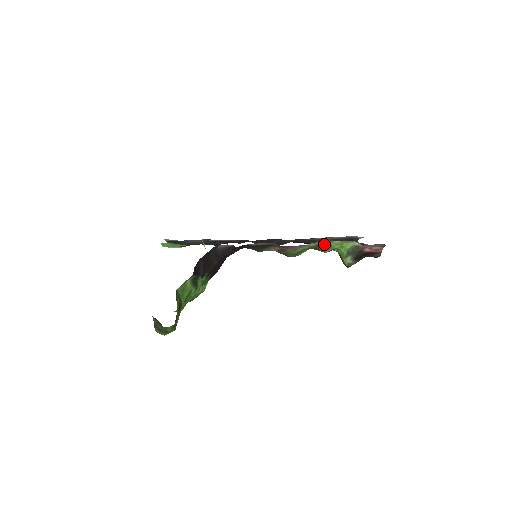
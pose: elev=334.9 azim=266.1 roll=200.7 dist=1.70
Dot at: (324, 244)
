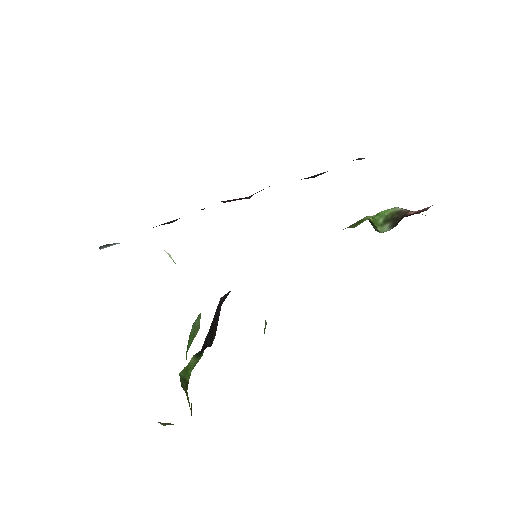
Dot at: (356, 222)
